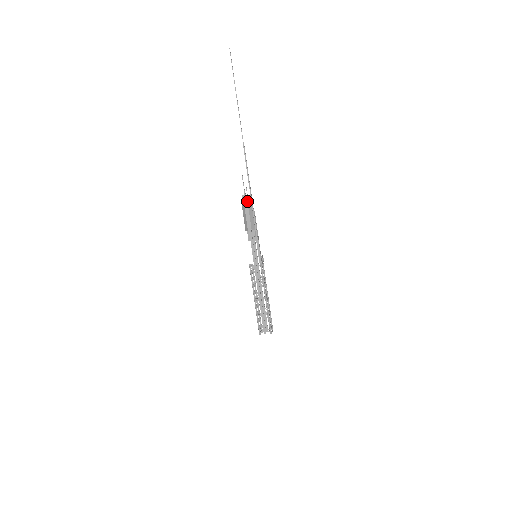
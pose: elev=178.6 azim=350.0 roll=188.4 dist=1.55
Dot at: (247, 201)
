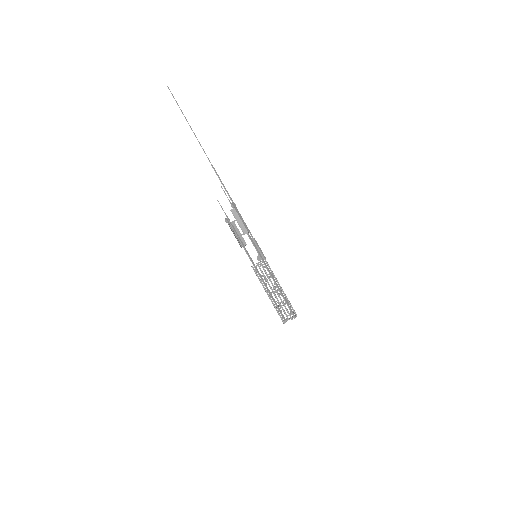
Dot at: (236, 208)
